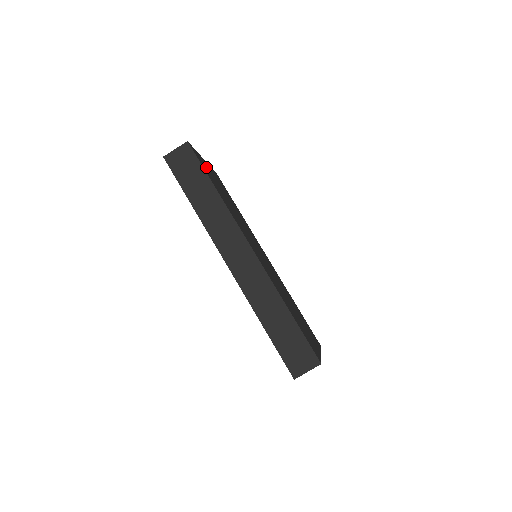
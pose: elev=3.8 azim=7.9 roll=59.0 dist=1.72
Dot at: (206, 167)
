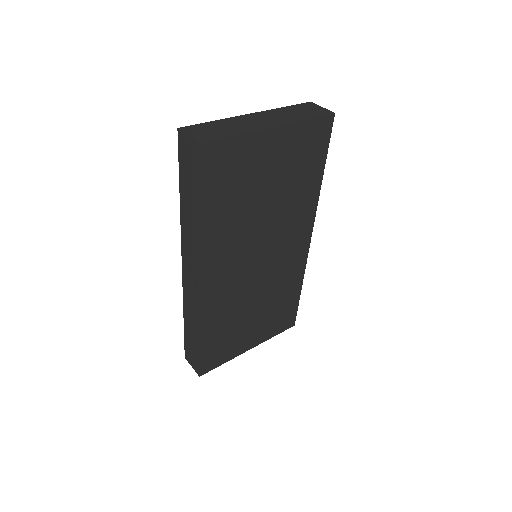
Dot at: (238, 161)
